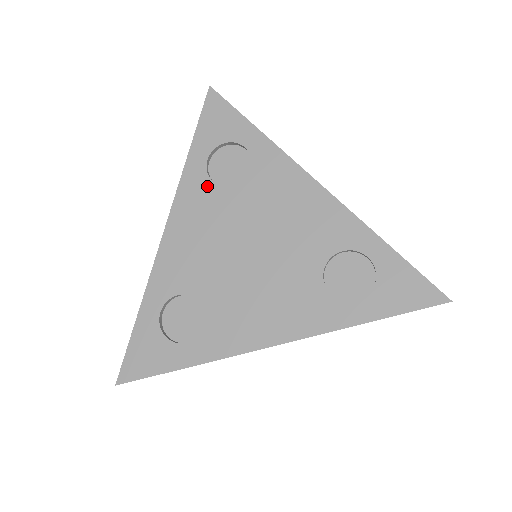
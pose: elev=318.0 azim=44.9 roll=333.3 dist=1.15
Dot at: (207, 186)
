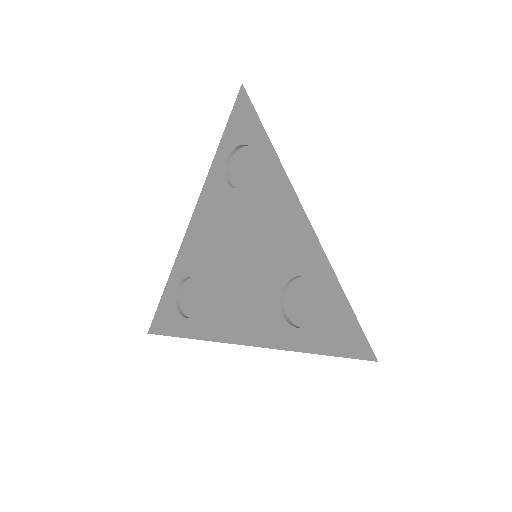
Dot at: (222, 185)
